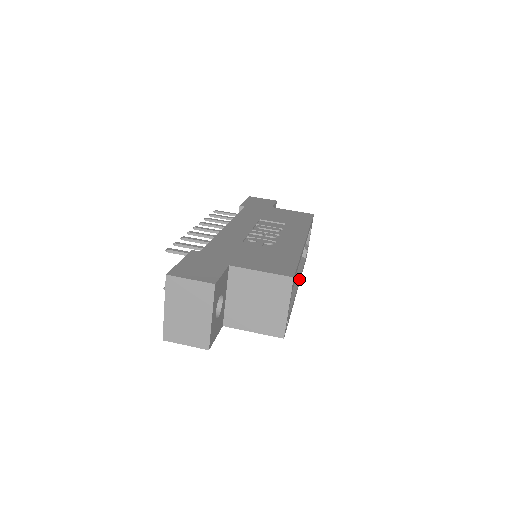
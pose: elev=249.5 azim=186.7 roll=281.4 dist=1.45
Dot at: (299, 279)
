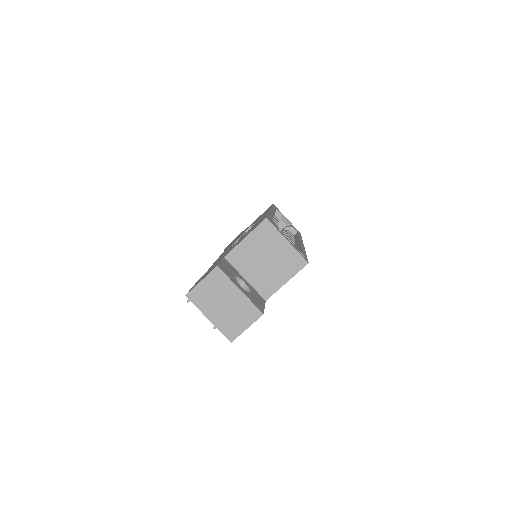
Dot at: (299, 240)
